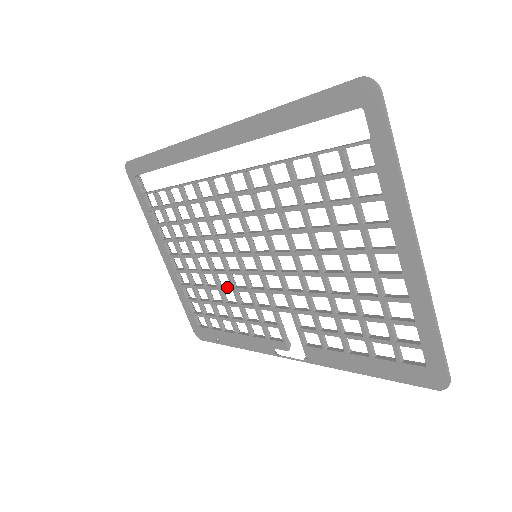
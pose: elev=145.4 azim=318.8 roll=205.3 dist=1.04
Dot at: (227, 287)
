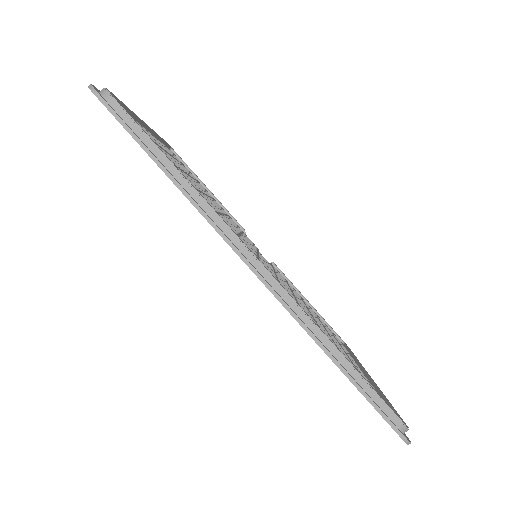
Dot at: occluded
